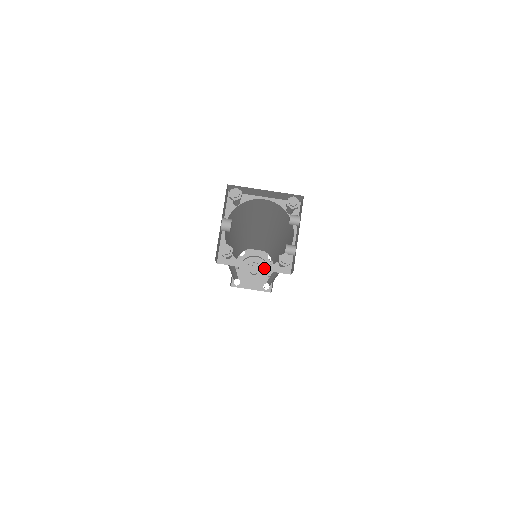
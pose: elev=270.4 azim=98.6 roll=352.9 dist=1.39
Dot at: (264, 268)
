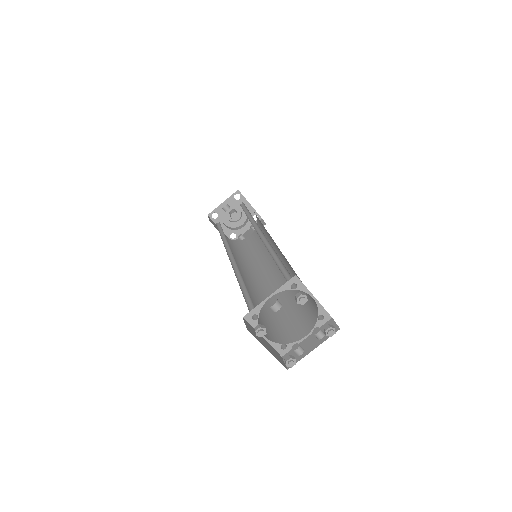
Dot at: (270, 342)
